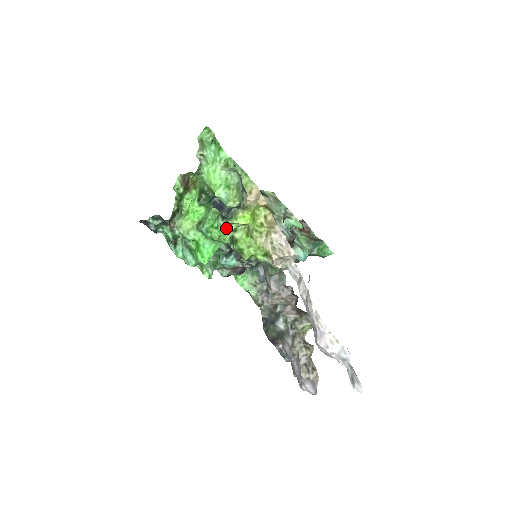
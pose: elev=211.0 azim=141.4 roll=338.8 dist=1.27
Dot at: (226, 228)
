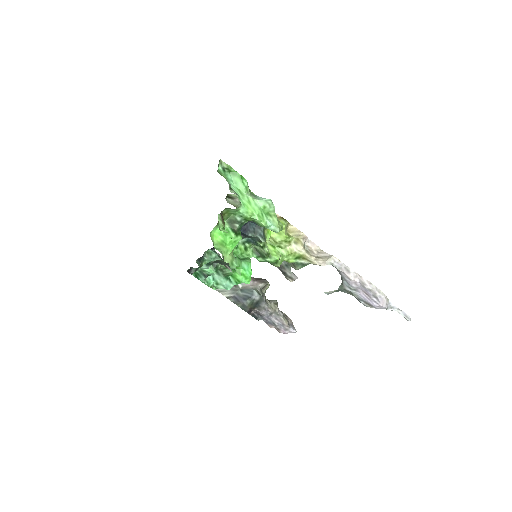
Dot at: (247, 245)
